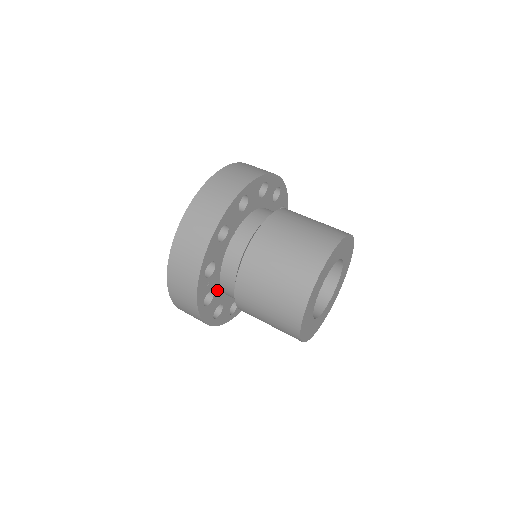
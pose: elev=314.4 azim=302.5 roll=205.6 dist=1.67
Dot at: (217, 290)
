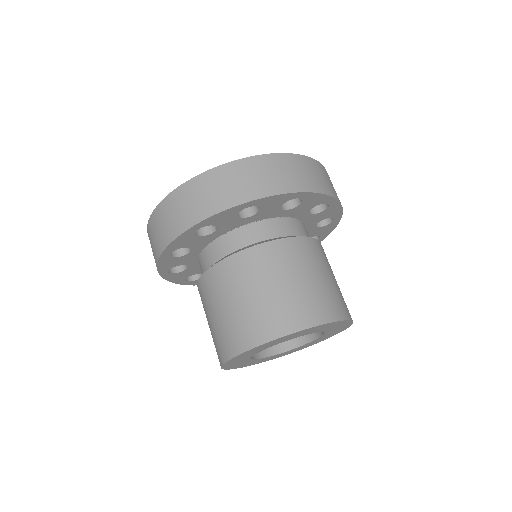
Dot at: occluded
